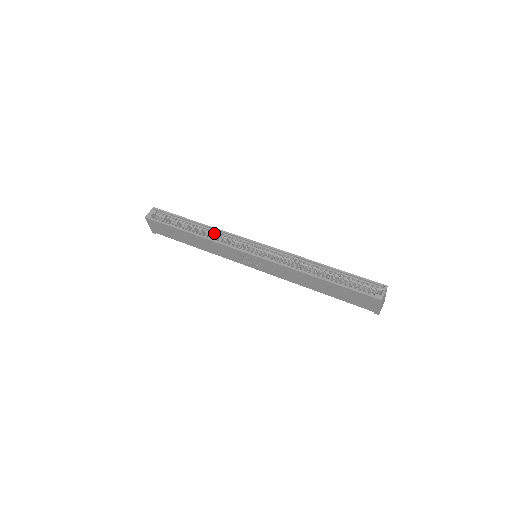
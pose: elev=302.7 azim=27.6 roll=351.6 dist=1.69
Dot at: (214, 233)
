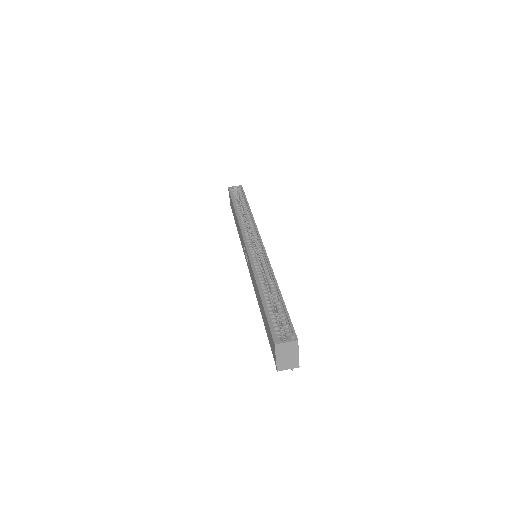
Dot at: (249, 220)
